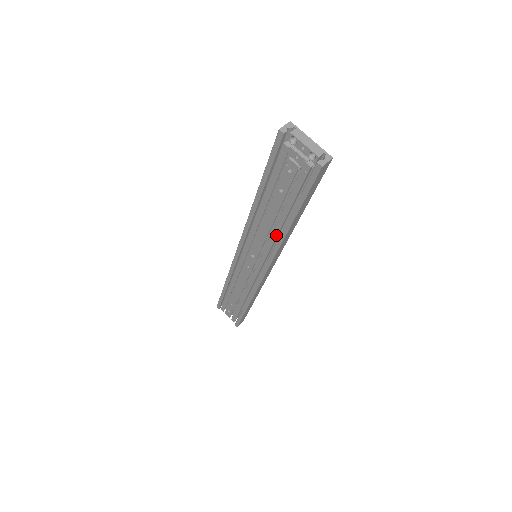
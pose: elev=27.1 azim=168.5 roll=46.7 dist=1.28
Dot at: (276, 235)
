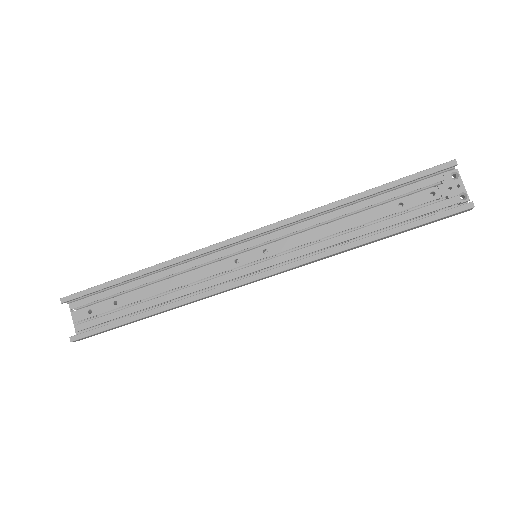
Dot at: (339, 242)
